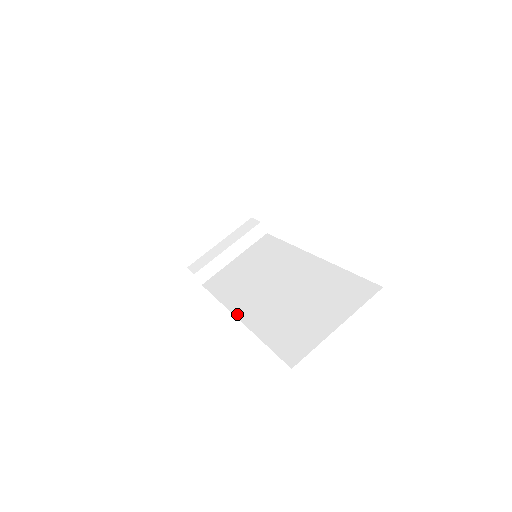
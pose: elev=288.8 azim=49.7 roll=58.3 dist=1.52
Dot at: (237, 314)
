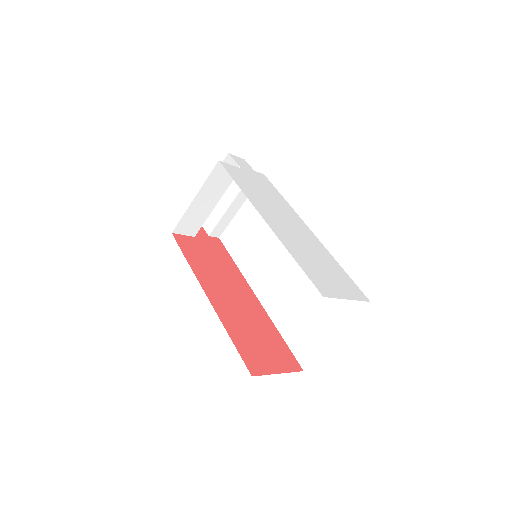
Dot at: (255, 291)
